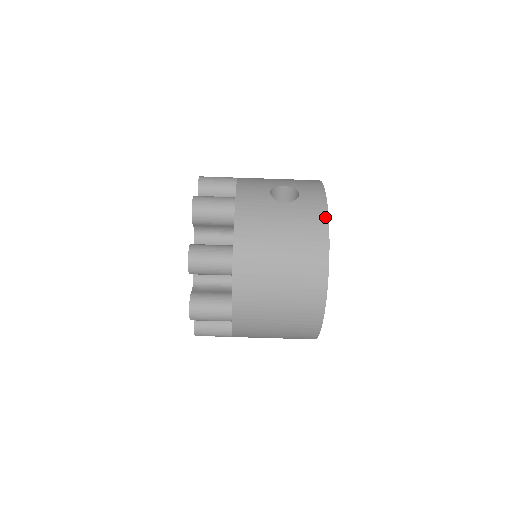
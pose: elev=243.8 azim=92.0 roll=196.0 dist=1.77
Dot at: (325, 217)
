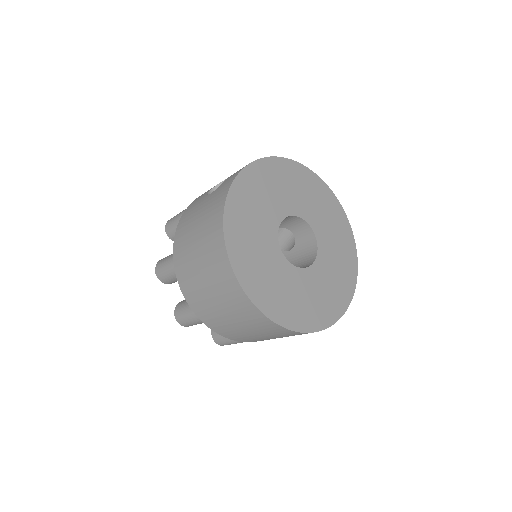
Dot at: (226, 192)
